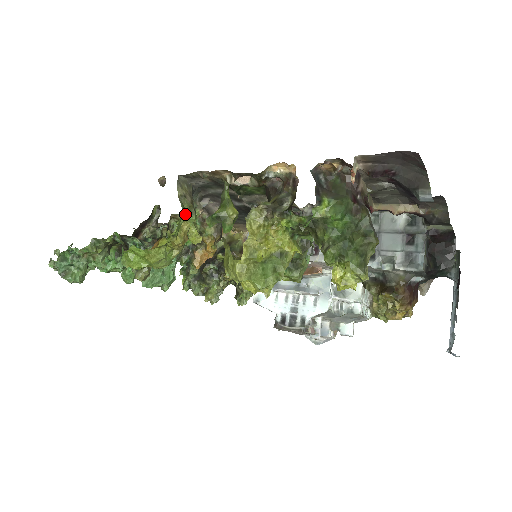
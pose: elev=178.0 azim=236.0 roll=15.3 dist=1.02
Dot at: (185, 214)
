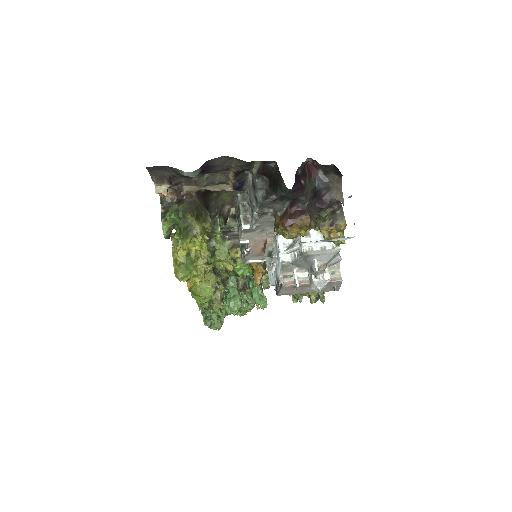
Dot at: occluded
